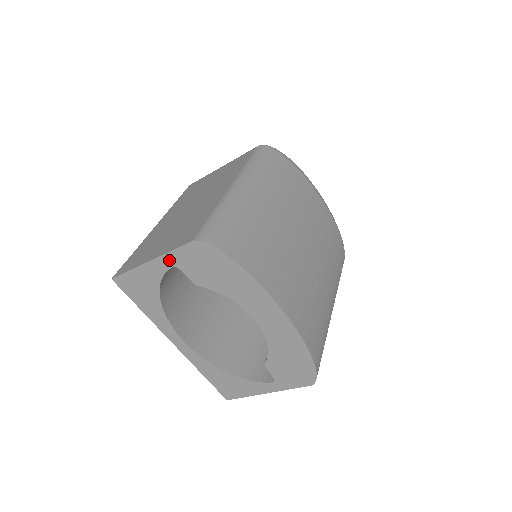
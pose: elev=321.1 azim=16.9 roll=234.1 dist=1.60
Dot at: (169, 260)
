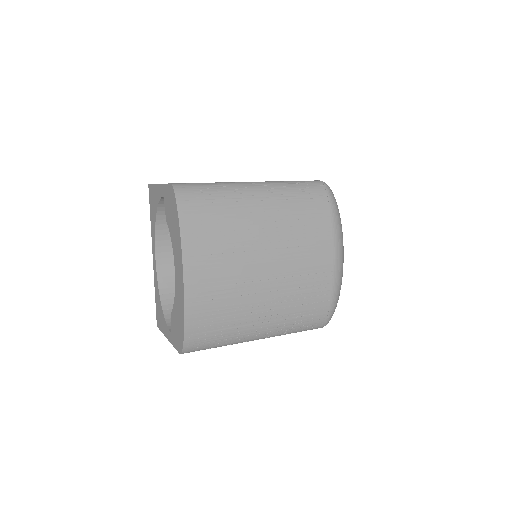
Dot at: (163, 190)
